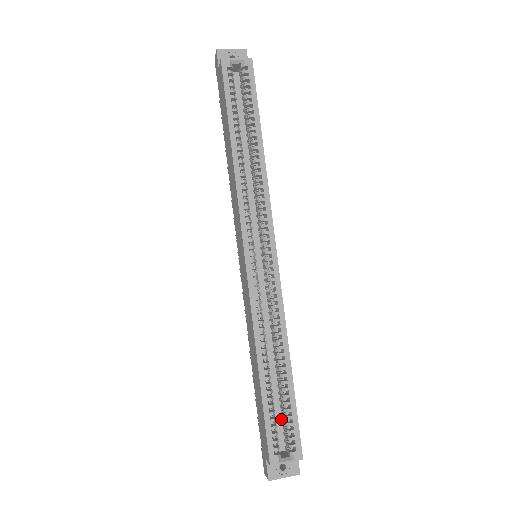
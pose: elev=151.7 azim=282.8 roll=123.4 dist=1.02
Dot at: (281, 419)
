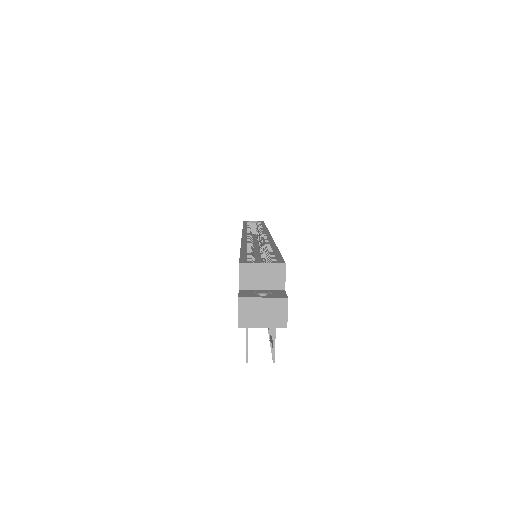
Dot at: occluded
